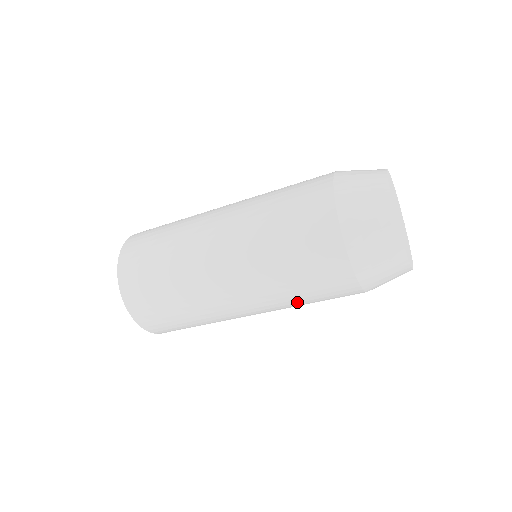
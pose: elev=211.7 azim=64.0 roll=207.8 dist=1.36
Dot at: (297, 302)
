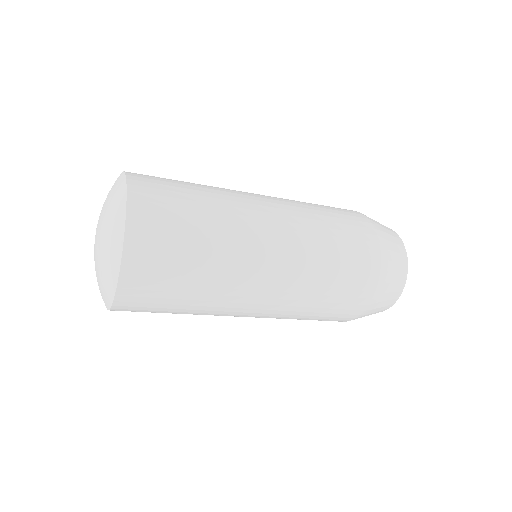
Dot at: (301, 314)
